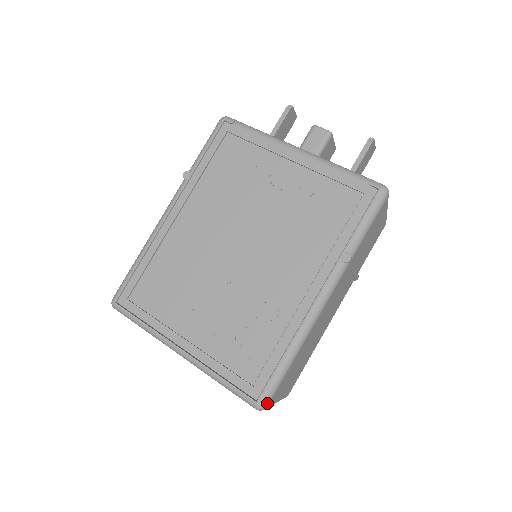
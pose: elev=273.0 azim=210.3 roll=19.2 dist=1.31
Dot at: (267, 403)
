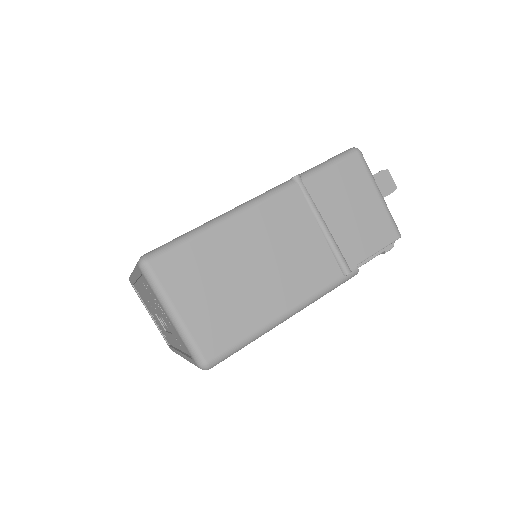
Dot at: (150, 257)
